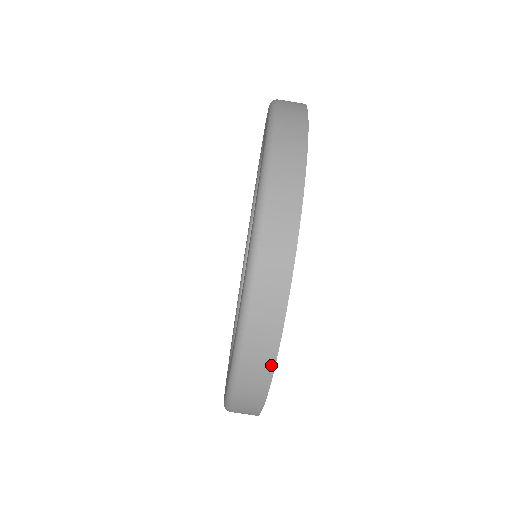
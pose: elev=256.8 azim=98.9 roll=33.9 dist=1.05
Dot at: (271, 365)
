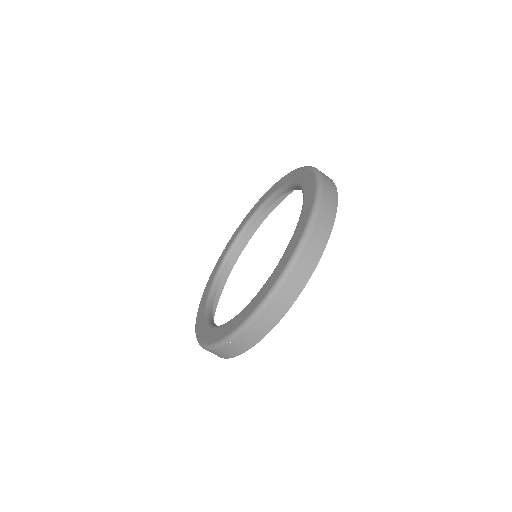
Dot at: occluded
